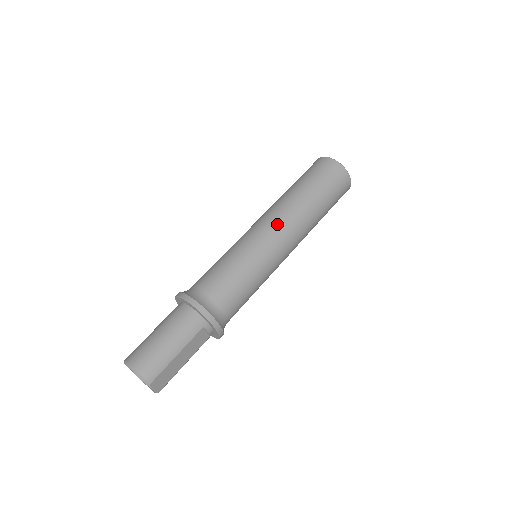
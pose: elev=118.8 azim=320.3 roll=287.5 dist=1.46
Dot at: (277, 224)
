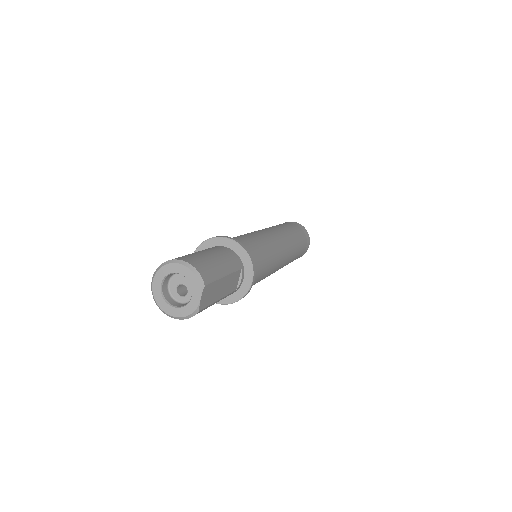
Dot at: (278, 234)
